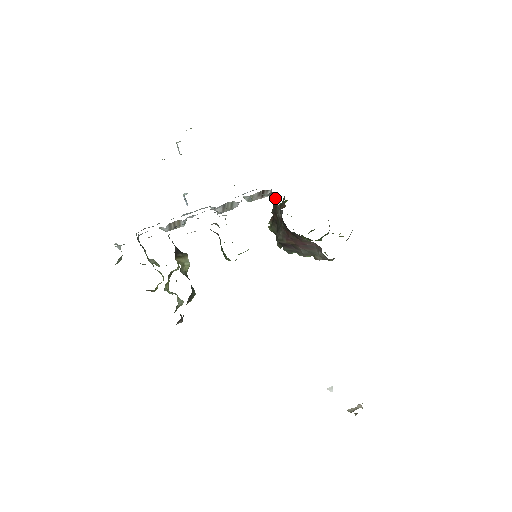
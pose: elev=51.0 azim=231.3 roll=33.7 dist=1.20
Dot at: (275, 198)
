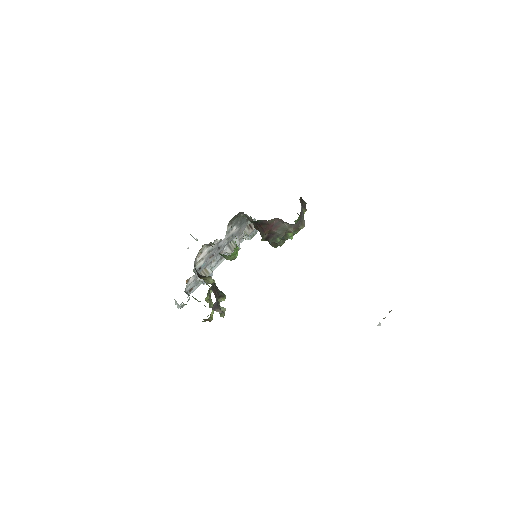
Dot at: occluded
